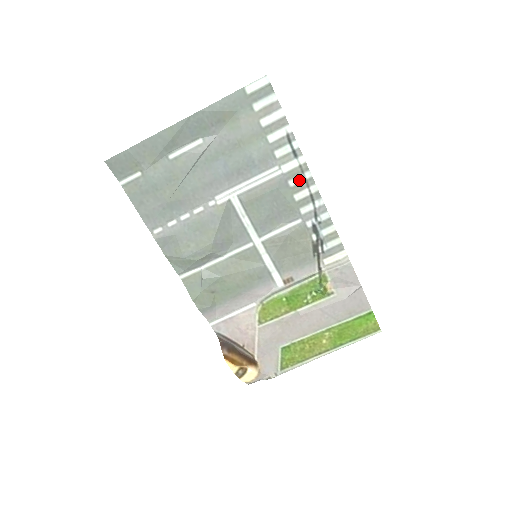
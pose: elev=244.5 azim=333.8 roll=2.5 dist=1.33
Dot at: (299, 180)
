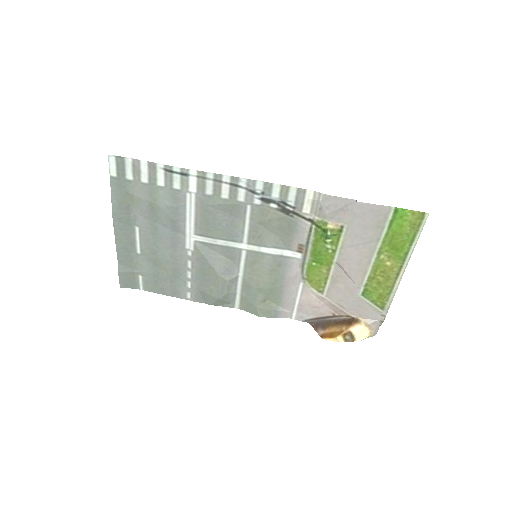
Dot at: (210, 185)
